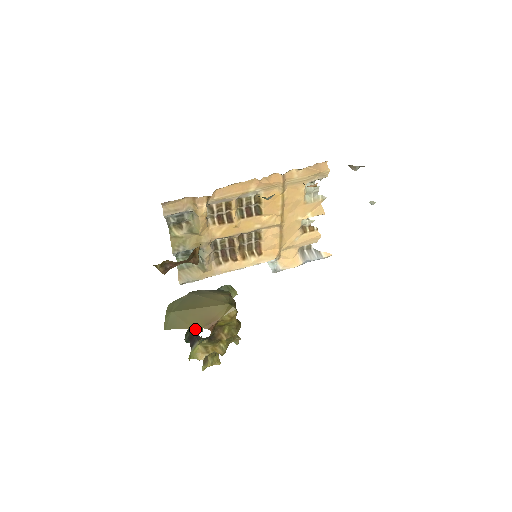
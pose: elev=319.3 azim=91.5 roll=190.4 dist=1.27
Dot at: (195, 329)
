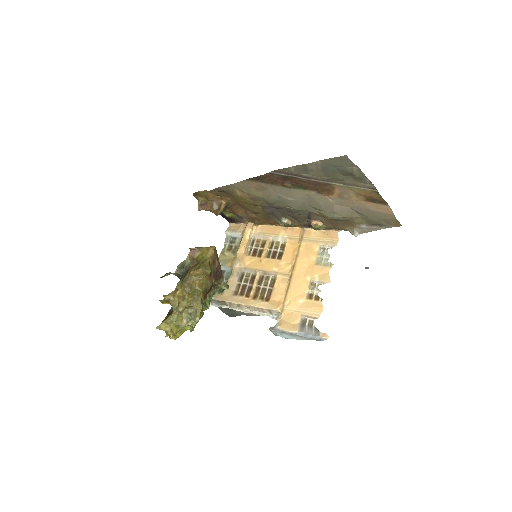
Dot at: occluded
